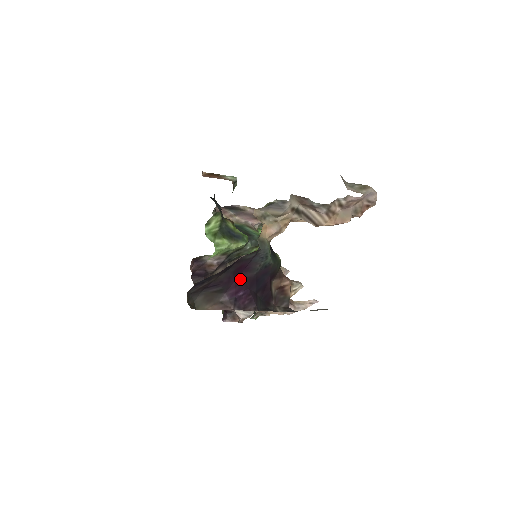
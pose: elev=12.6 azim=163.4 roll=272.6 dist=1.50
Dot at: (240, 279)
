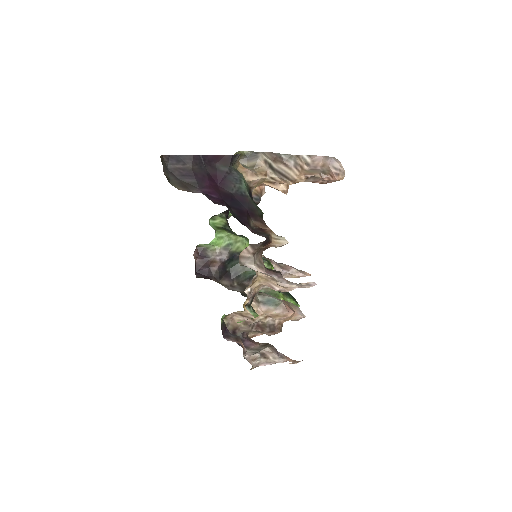
Dot at: (215, 188)
